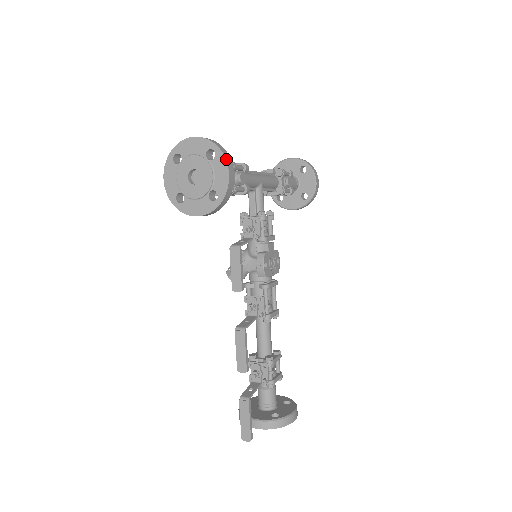
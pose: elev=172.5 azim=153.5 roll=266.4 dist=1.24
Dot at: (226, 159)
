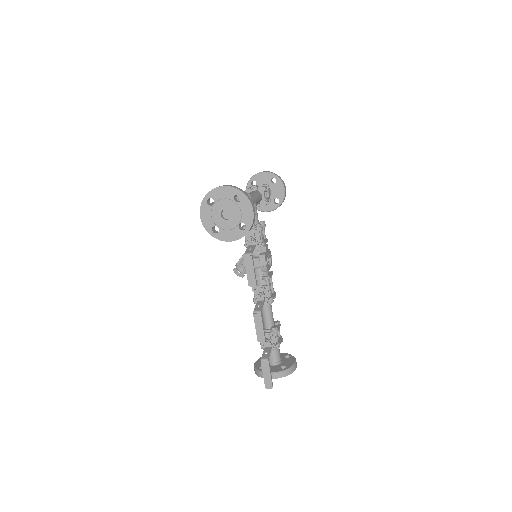
Dot at: (250, 201)
